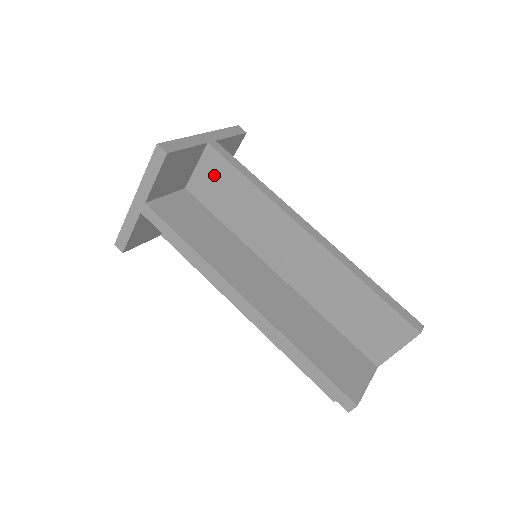
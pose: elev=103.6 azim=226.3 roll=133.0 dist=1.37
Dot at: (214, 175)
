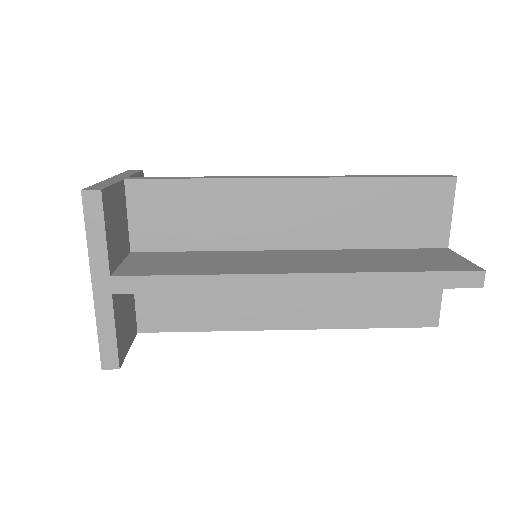
Dot at: occluded
